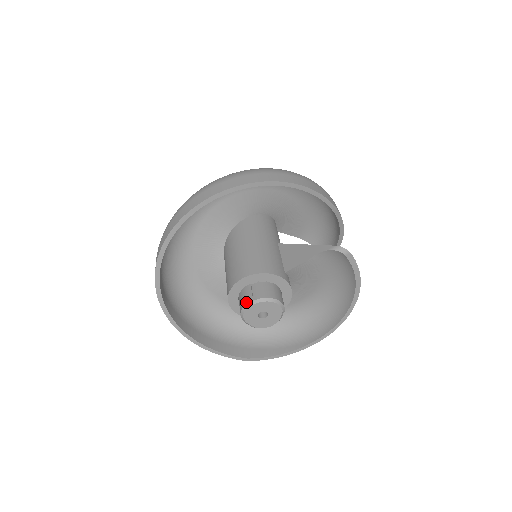
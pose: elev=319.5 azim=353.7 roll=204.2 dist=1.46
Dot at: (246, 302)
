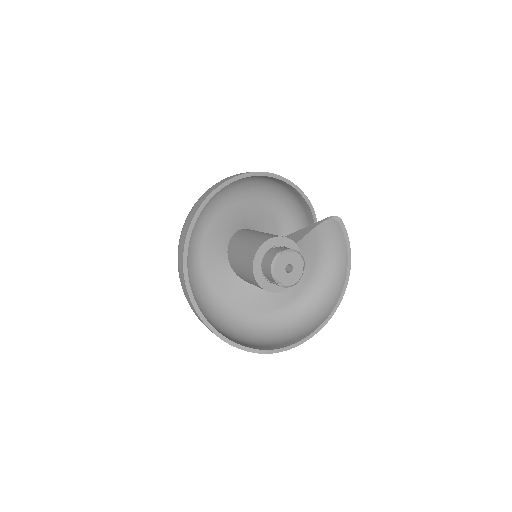
Dot at: (275, 254)
